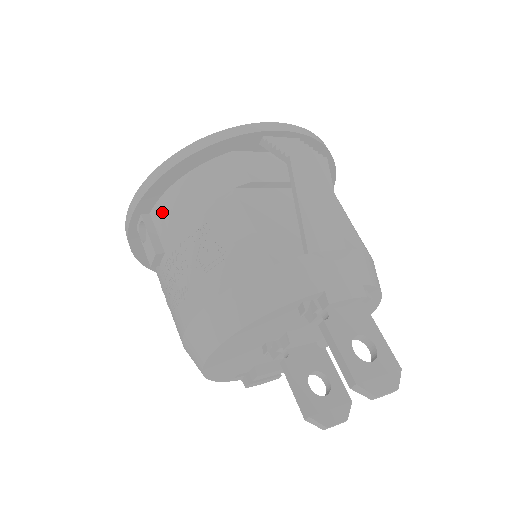
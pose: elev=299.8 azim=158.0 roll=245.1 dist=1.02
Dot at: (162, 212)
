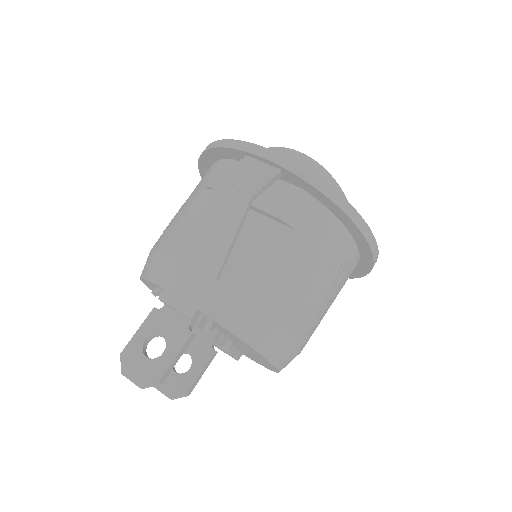
Dot at: occluded
